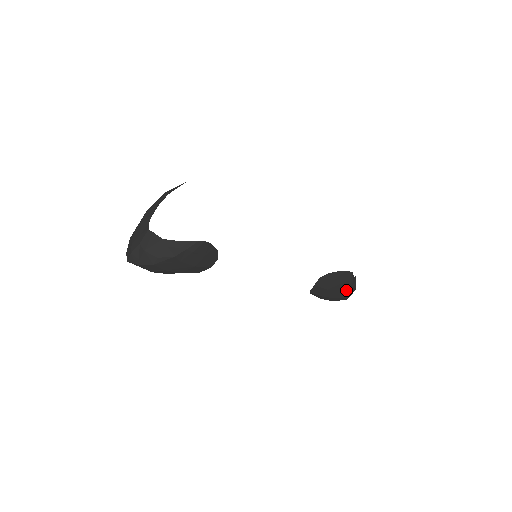
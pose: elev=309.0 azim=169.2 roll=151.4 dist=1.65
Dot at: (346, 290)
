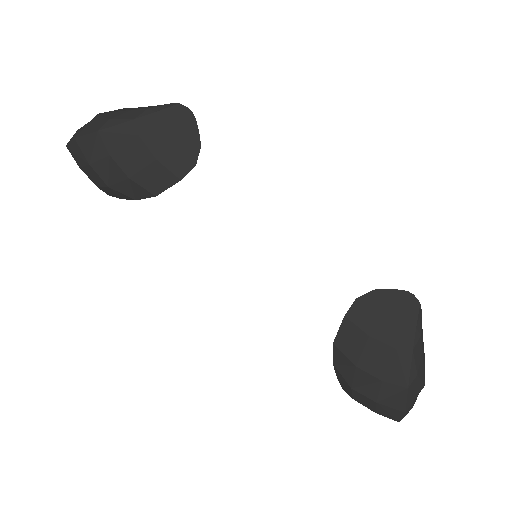
Dot at: (405, 355)
